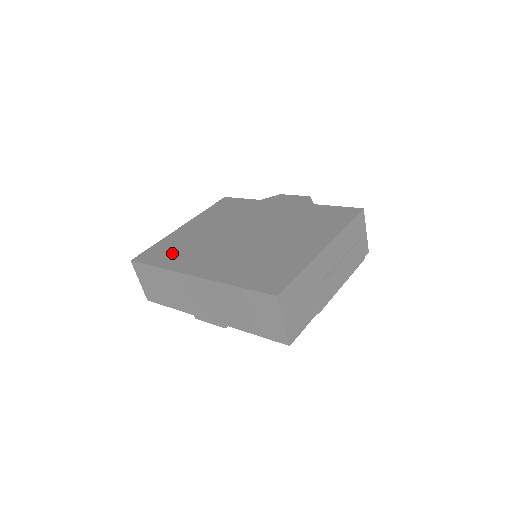
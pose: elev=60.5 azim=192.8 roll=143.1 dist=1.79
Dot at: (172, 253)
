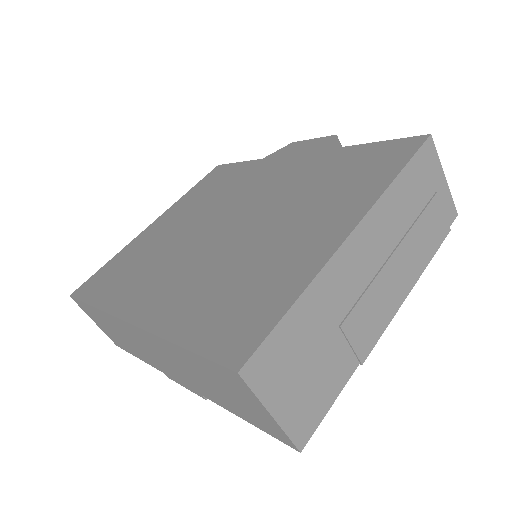
Dot at: (119, 276)
